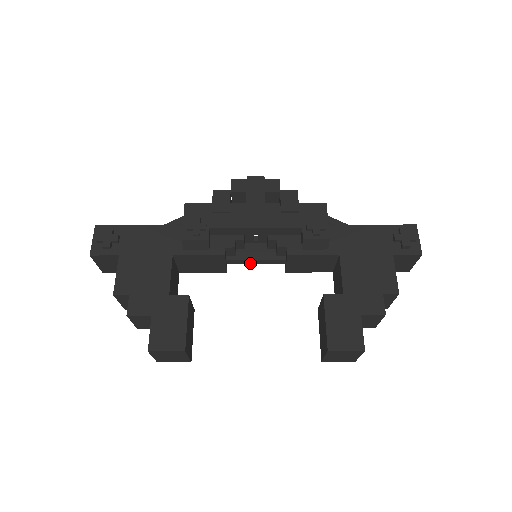
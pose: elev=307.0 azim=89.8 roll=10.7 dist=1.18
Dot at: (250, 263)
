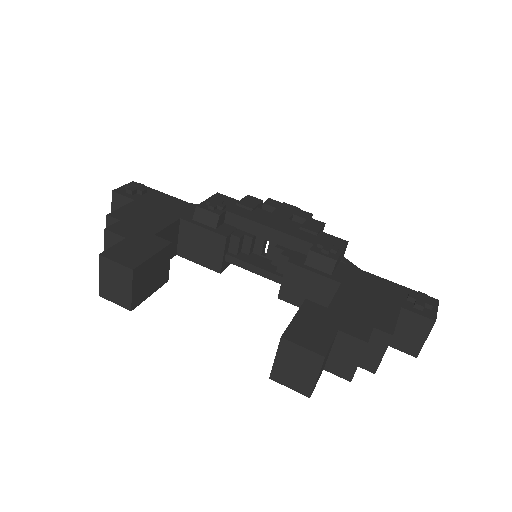
Dot at: (247, 269)
